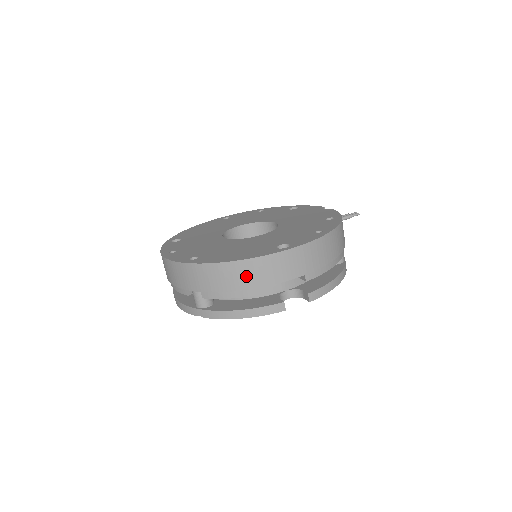
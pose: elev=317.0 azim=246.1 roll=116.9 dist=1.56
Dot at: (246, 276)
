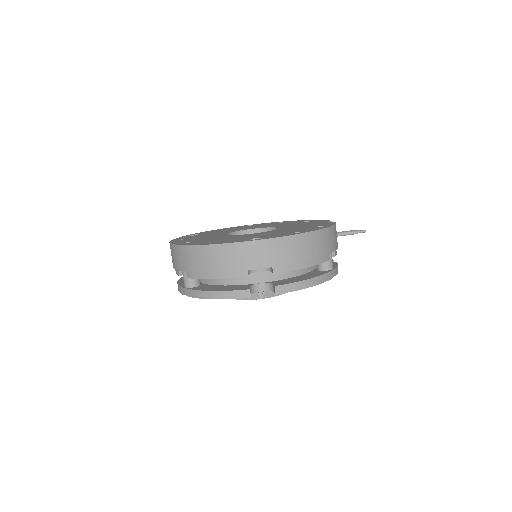
Dot at: (217, 259)
